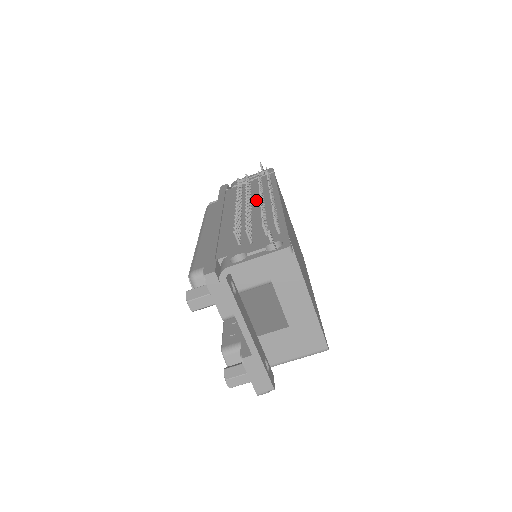
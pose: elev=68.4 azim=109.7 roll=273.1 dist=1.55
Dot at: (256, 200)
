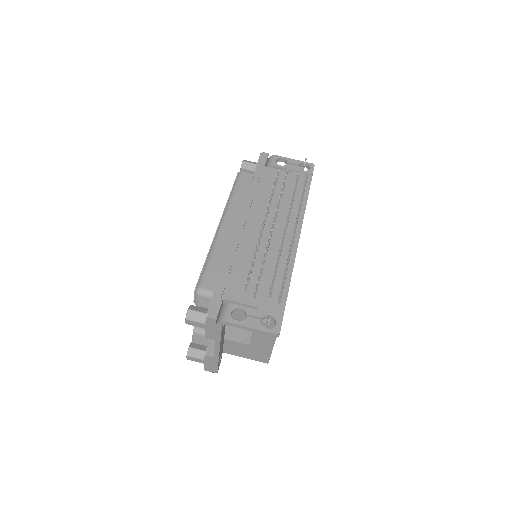
Dot at: (281, 220)
